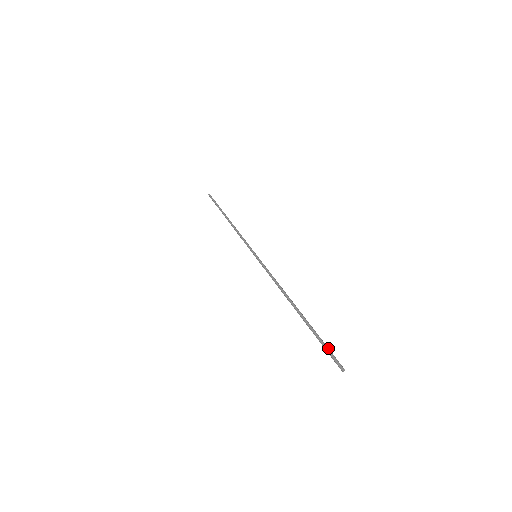
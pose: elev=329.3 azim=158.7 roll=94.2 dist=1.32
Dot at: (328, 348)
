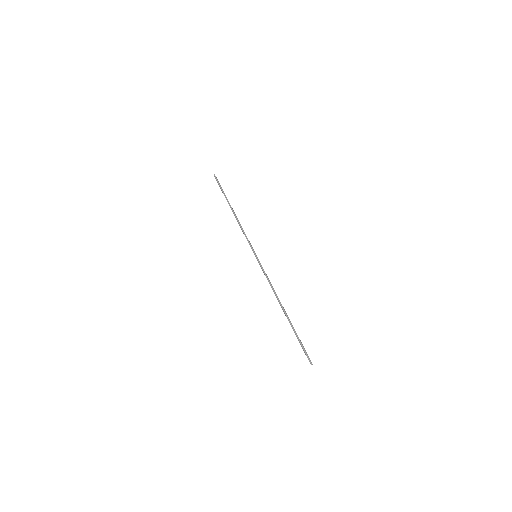
Dot at: (303, 348)
